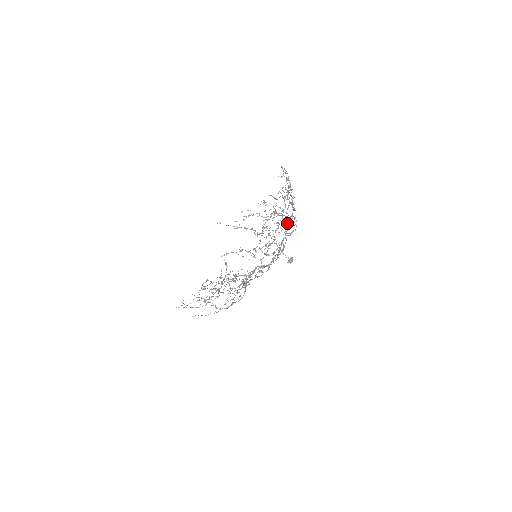
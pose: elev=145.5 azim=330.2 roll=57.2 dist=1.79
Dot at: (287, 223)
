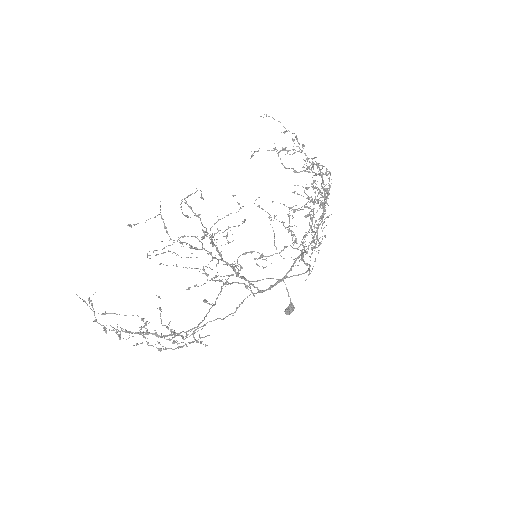
Dot at: (318, 227)
